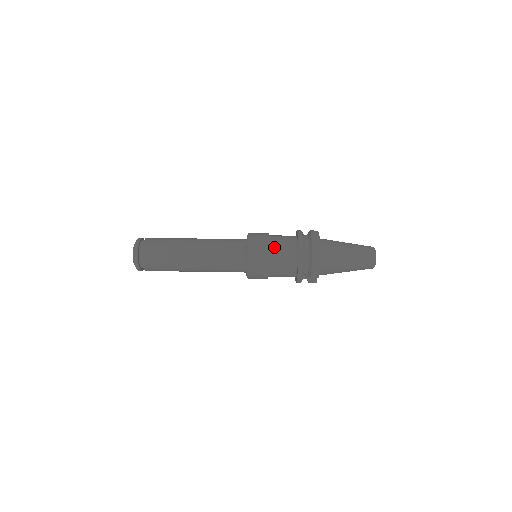
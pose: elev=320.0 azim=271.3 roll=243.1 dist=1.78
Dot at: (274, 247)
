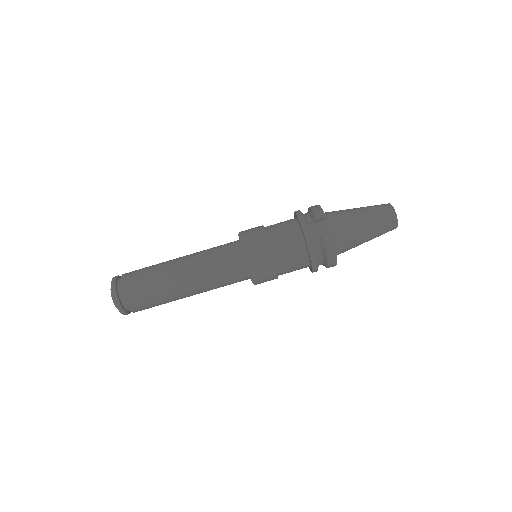
Dot at: occluded
